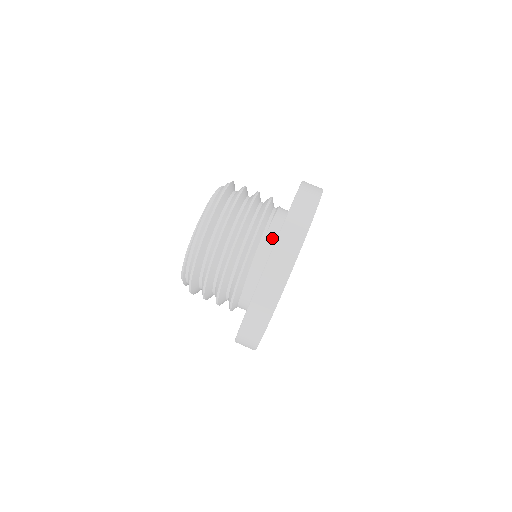
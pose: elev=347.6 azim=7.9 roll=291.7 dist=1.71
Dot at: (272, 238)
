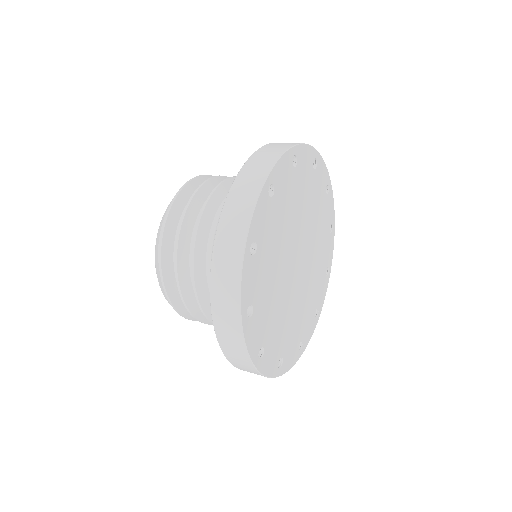
Dot at: occluded
